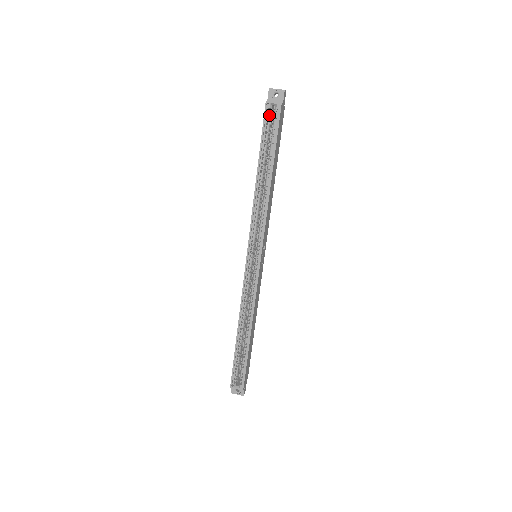
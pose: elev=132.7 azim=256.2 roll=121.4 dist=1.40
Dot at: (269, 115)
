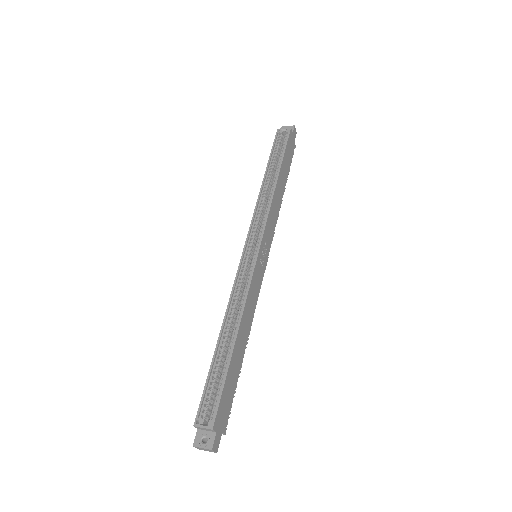
Dot at: occluded
